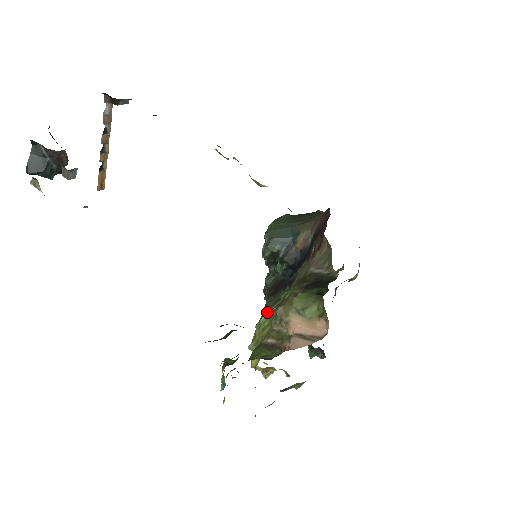
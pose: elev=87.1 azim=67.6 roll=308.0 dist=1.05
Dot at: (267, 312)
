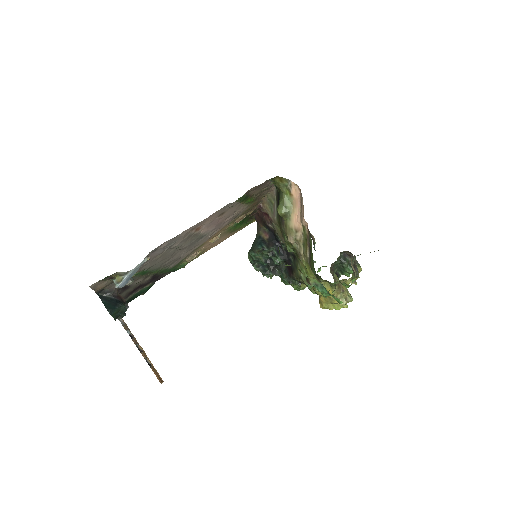
Dot at: (299, 272)
